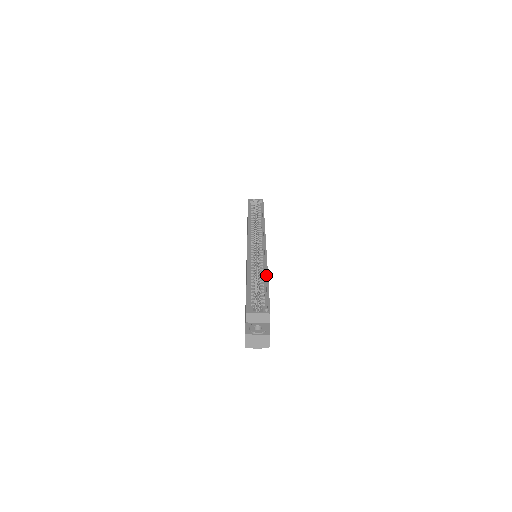
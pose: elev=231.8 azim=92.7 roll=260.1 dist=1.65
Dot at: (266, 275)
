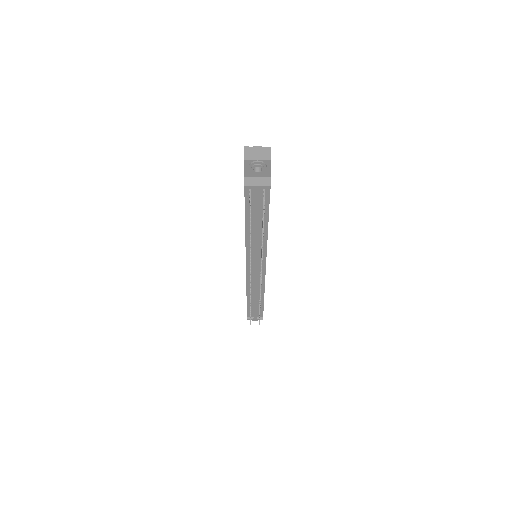
Dot at: occluded
